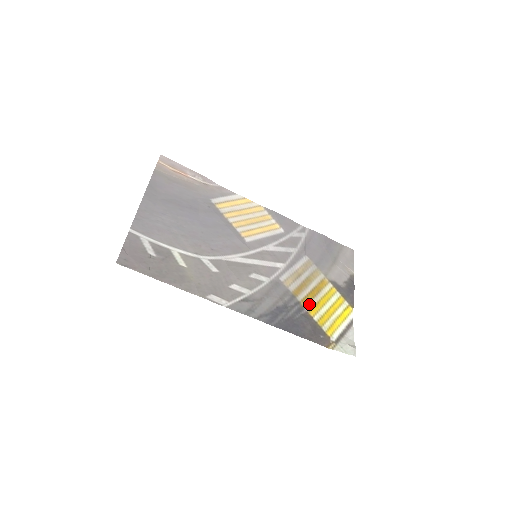
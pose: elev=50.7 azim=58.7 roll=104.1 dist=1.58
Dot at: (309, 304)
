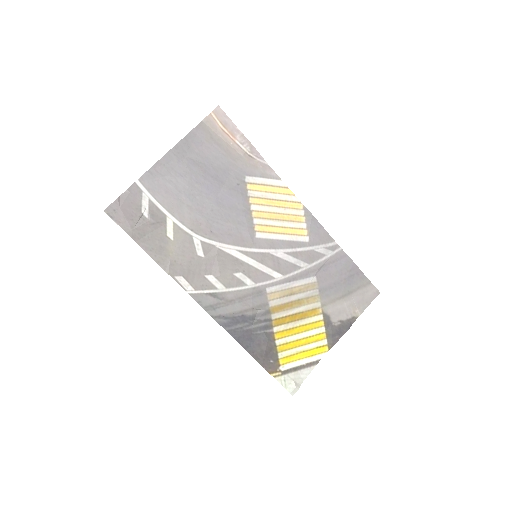
Dot at: (281, 326)
